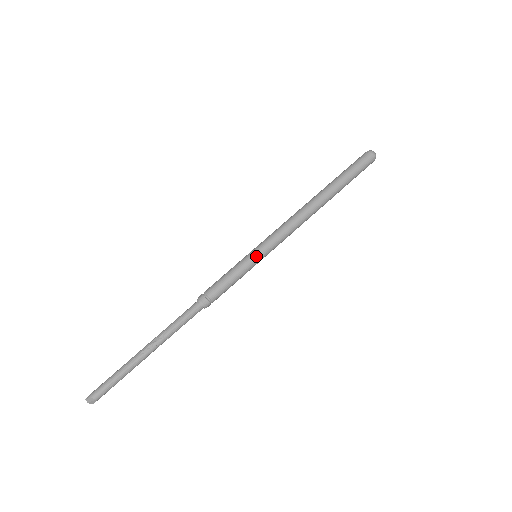
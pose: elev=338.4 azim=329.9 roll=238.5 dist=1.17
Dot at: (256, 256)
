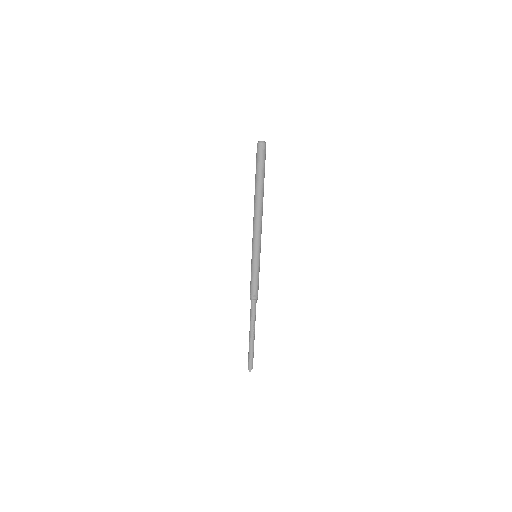
Dot at: (259, 258)
